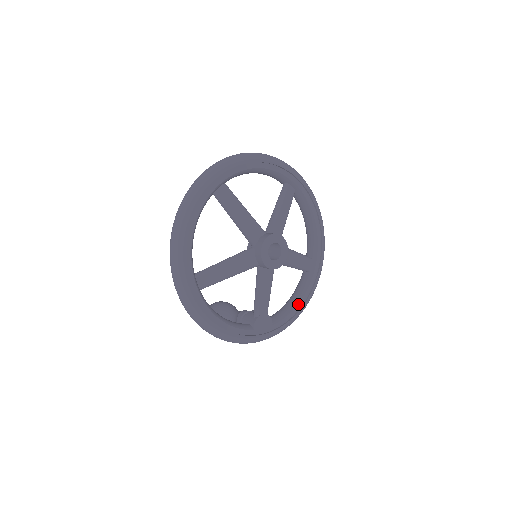
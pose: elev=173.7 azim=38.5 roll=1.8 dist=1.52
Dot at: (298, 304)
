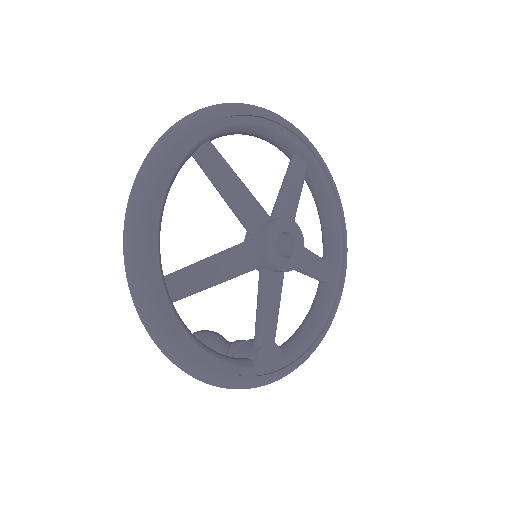
Dot at: (316, 329)
